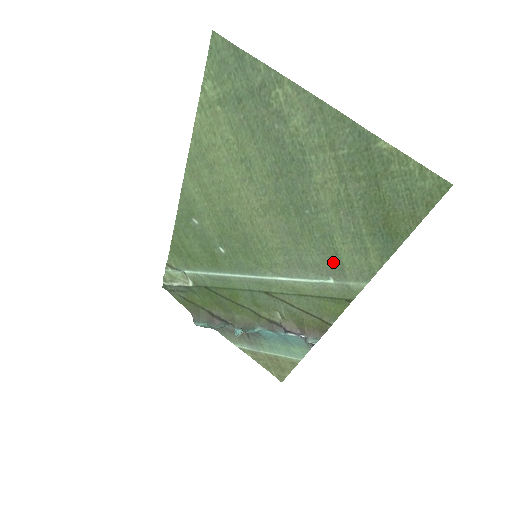
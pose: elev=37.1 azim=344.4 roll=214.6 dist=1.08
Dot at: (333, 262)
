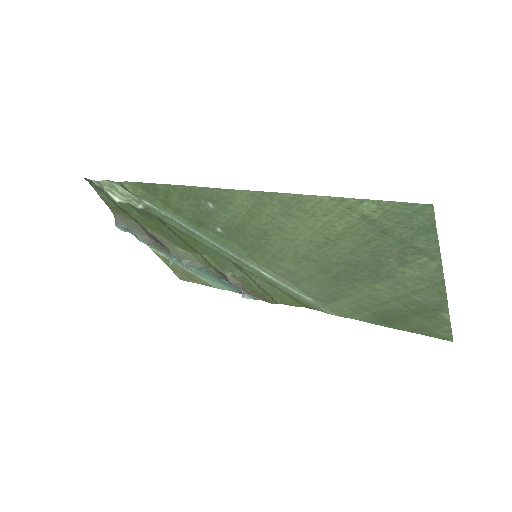
Dot at: (325, 299)
